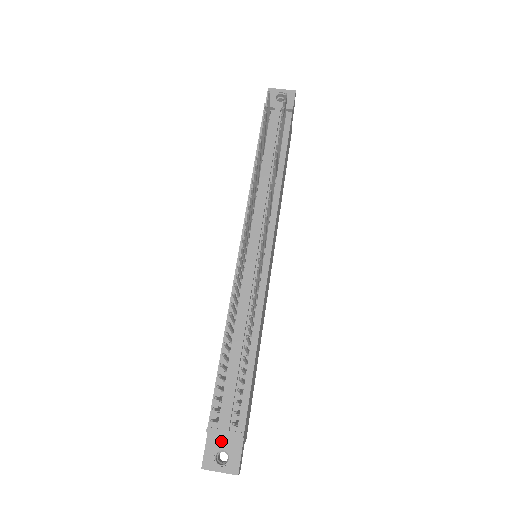
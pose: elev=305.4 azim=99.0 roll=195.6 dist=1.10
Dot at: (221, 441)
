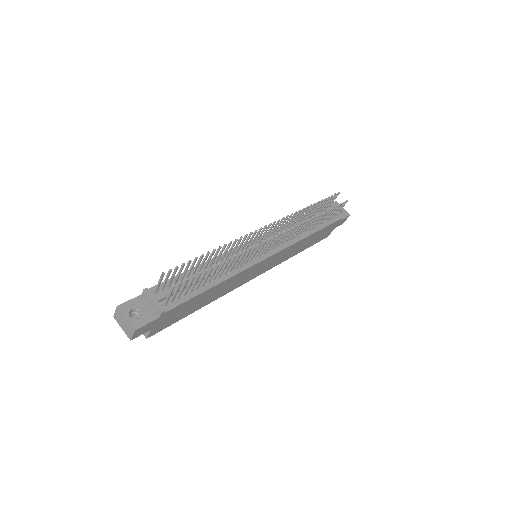
Dot at: (144, 306)
